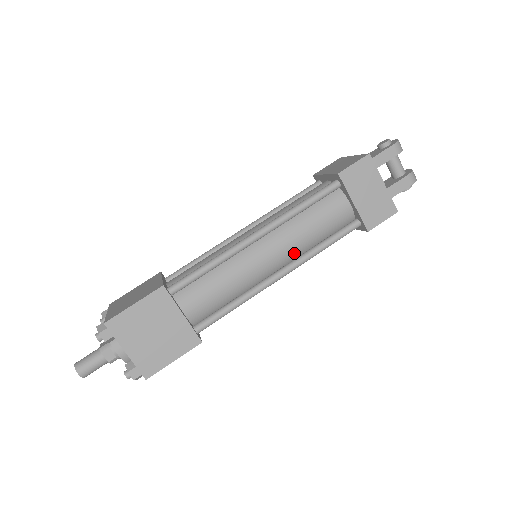
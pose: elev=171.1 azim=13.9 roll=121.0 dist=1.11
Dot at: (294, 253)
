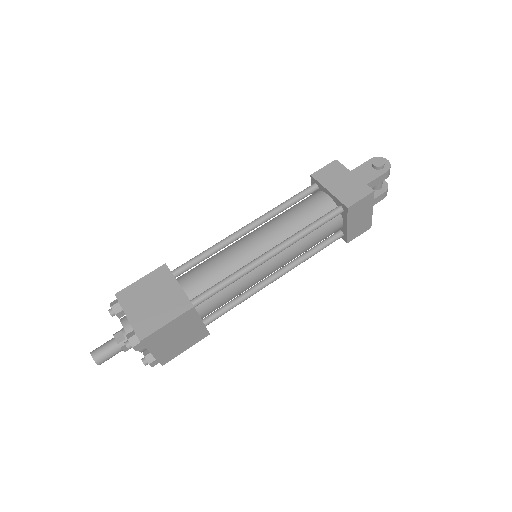
Dot at: (291, 261)
